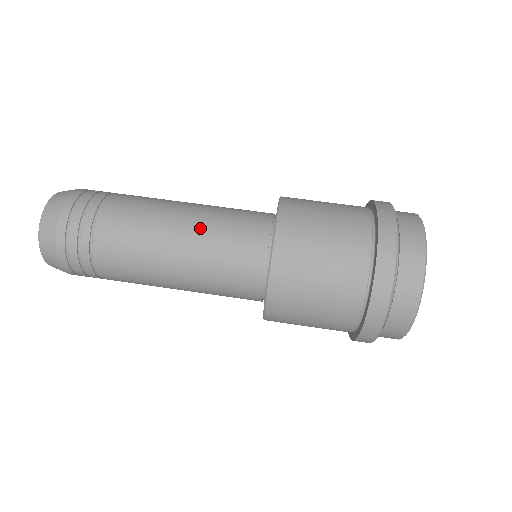
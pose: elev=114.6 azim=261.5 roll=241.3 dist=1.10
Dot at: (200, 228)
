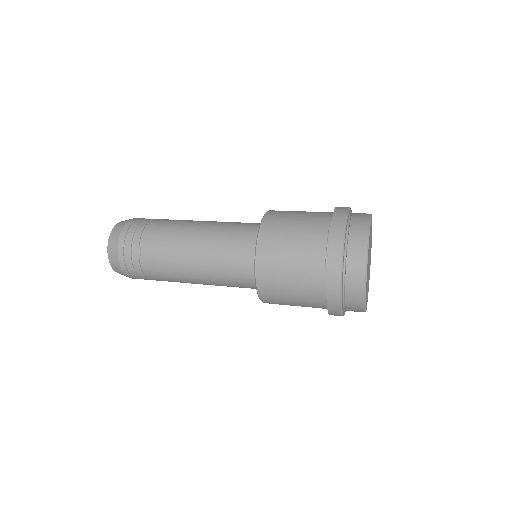
Dot at: occluded
